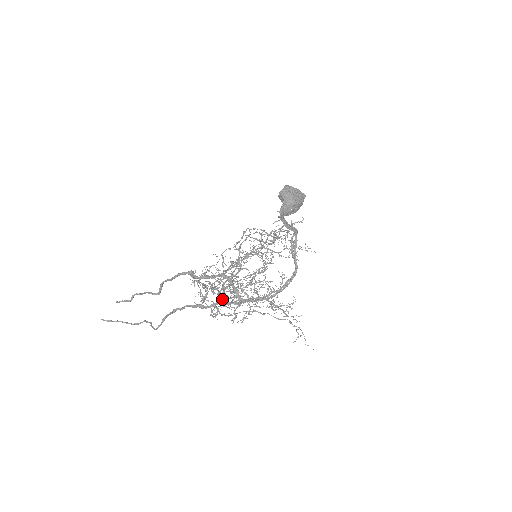
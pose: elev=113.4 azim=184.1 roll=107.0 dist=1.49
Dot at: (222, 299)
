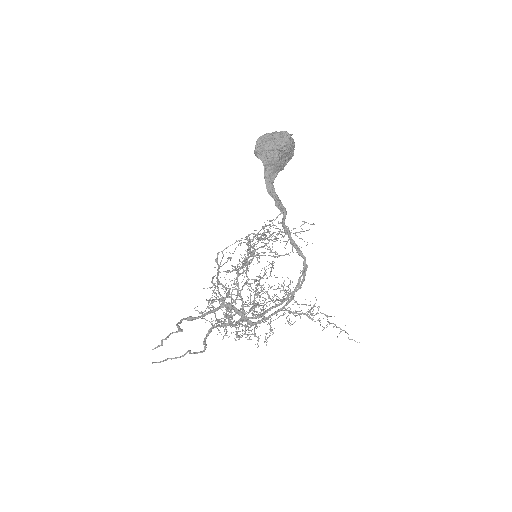
Dot at: occluded
